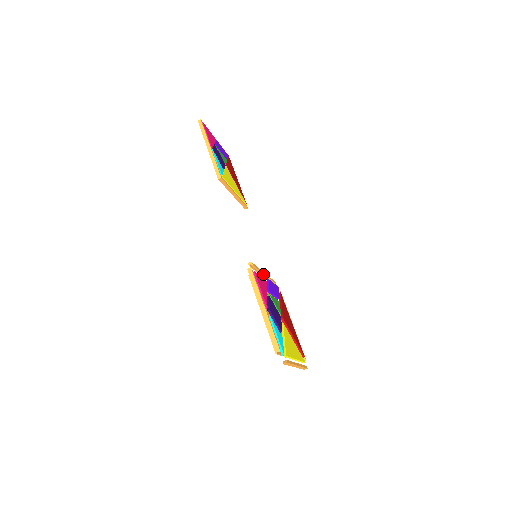
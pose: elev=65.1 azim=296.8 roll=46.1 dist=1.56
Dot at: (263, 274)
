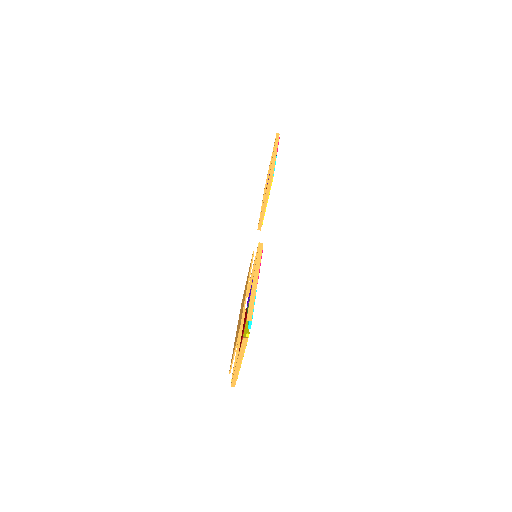
Dot at: occluded
